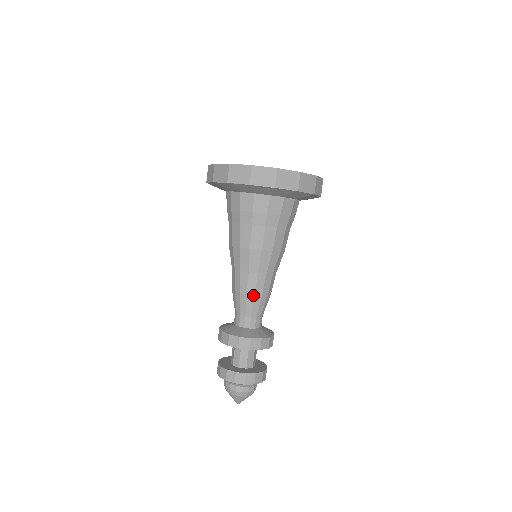
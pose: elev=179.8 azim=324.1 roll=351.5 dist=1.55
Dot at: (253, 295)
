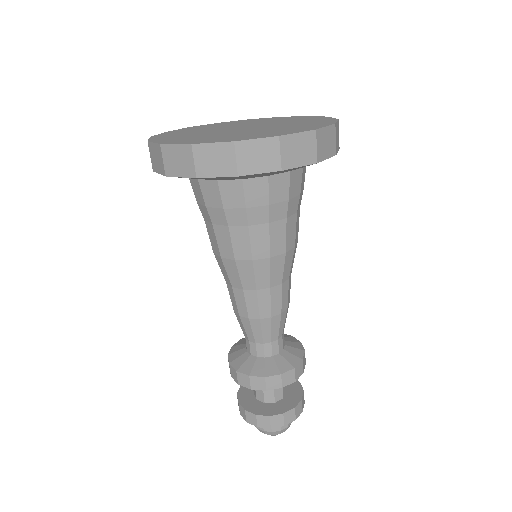
Dot at: (279, 313)
